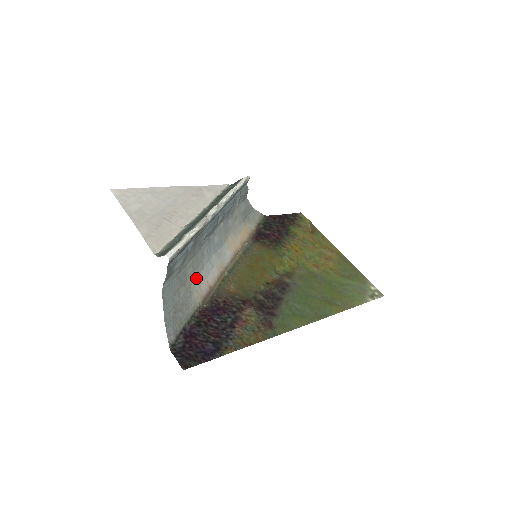
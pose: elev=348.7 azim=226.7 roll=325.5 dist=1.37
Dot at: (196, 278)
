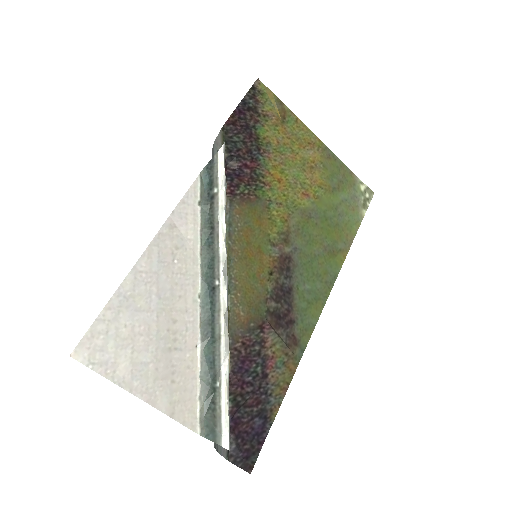
Dot at: occluded
